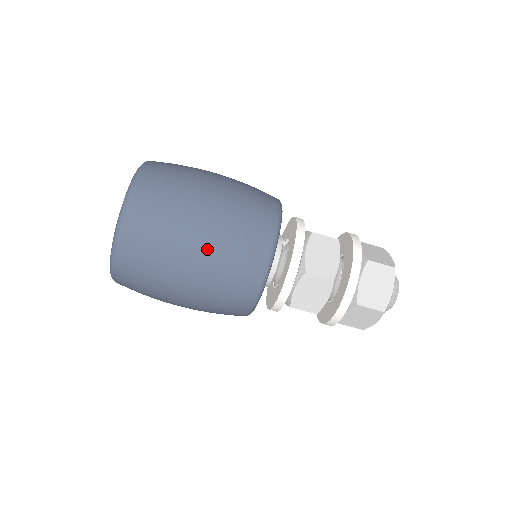
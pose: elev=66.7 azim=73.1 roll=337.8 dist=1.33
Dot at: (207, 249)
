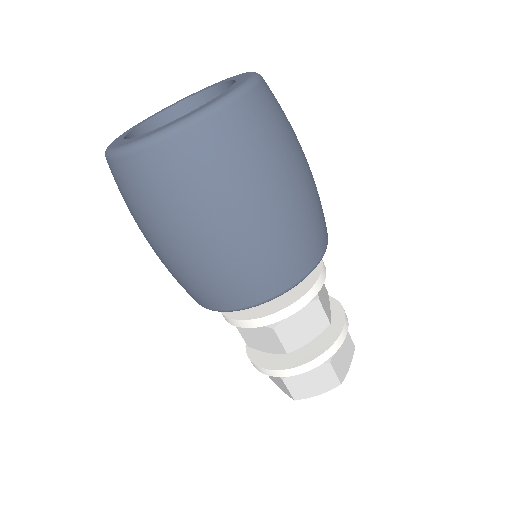
Dot at: (212, 251)
